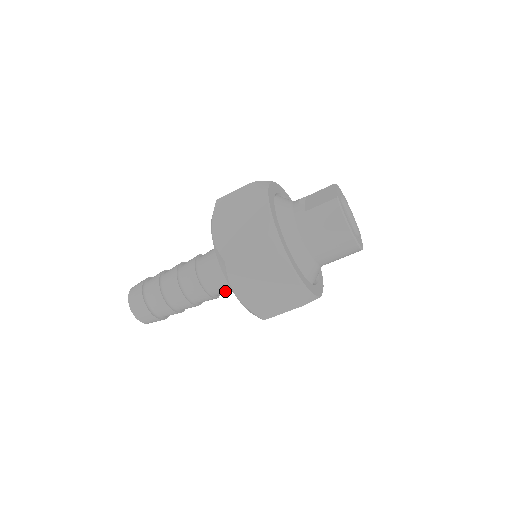
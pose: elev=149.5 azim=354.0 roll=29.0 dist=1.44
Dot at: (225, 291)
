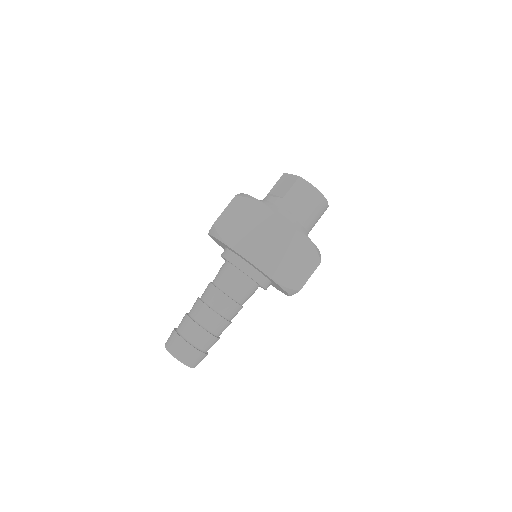
Dot at: (250, 295)
